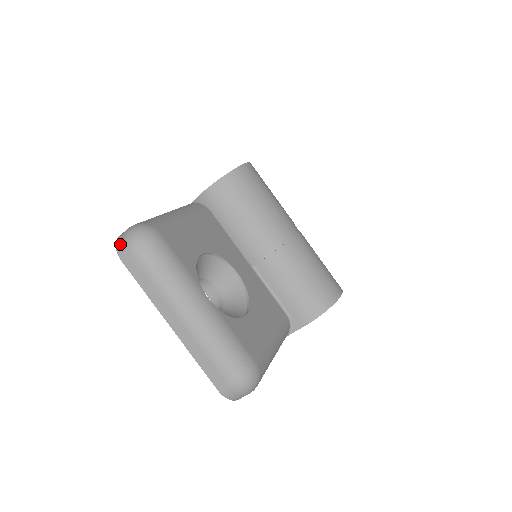
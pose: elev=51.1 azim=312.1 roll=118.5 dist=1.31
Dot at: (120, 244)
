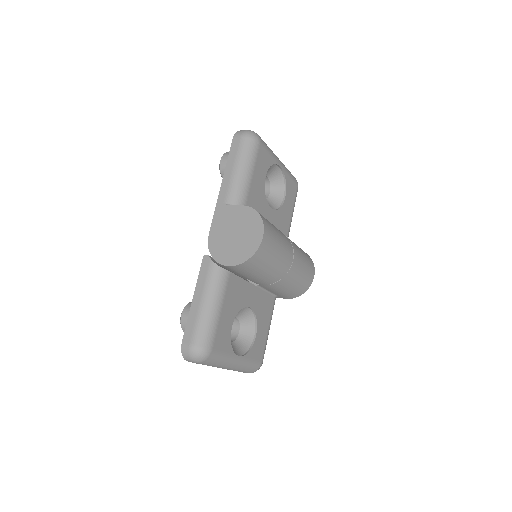
Dot at: (186, 358)
